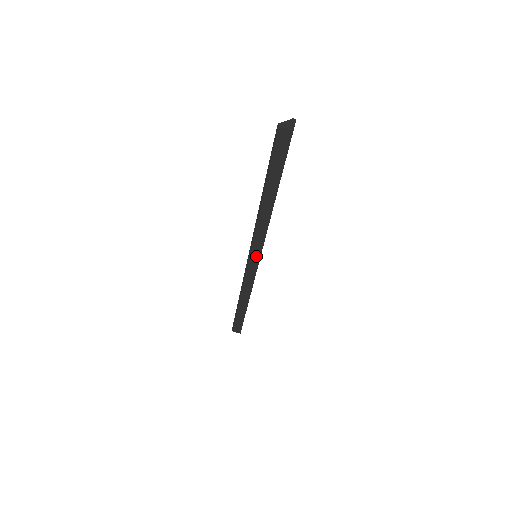
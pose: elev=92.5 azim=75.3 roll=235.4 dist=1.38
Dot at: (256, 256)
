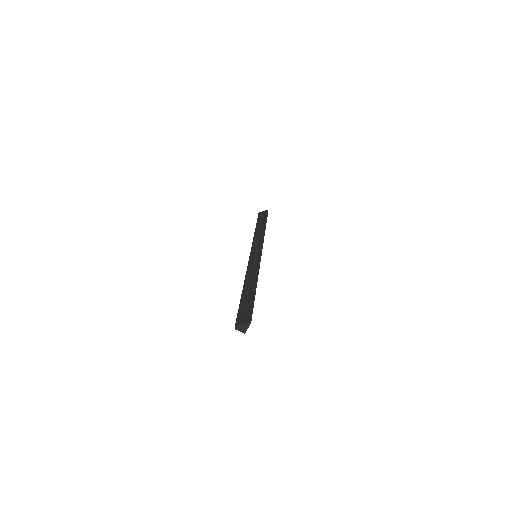
Dot at: occluded
